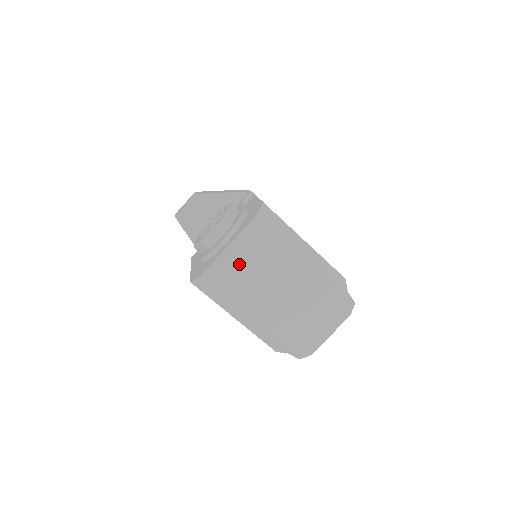
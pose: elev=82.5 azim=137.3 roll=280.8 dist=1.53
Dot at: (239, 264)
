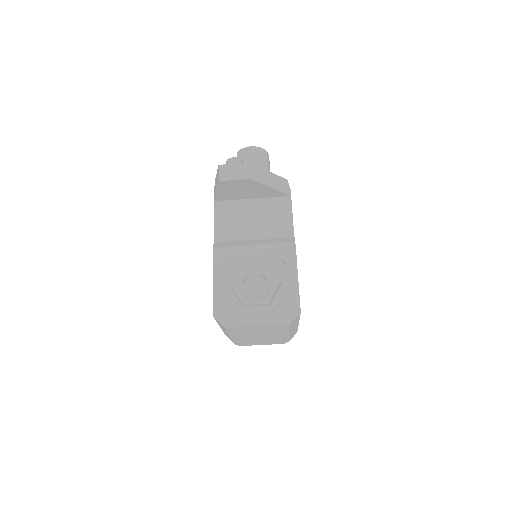
Dot at: (253, 329)
